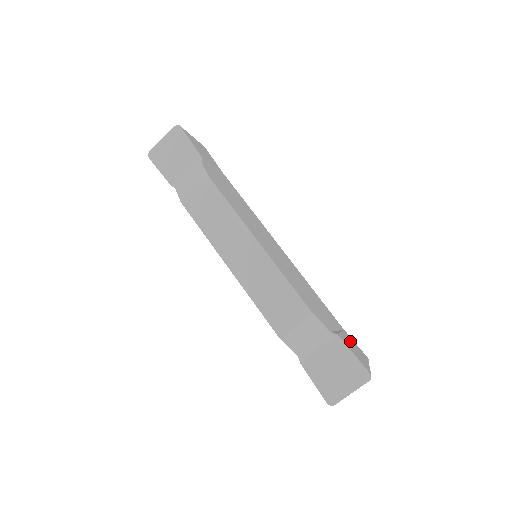
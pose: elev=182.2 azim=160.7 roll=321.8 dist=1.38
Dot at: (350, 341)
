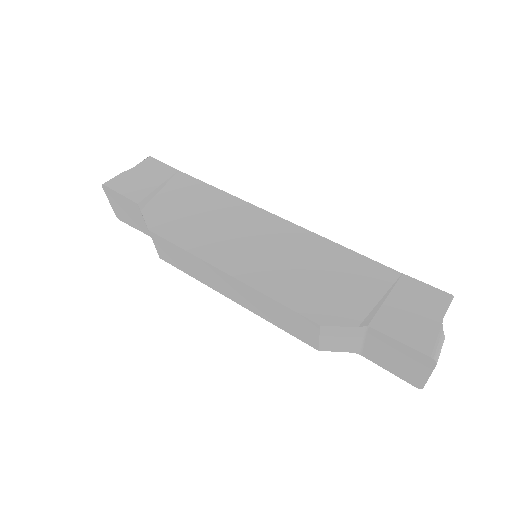
Dot at: (406, 299)
